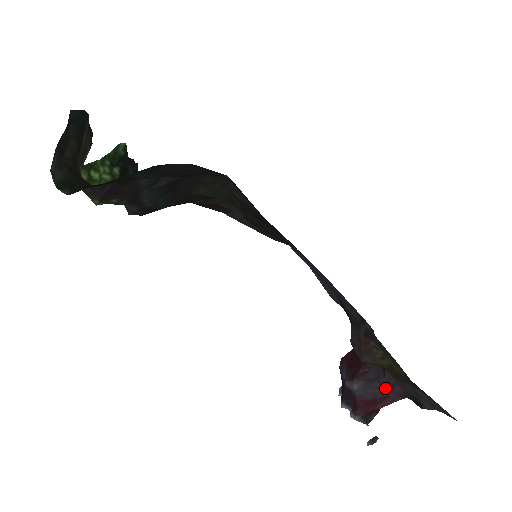
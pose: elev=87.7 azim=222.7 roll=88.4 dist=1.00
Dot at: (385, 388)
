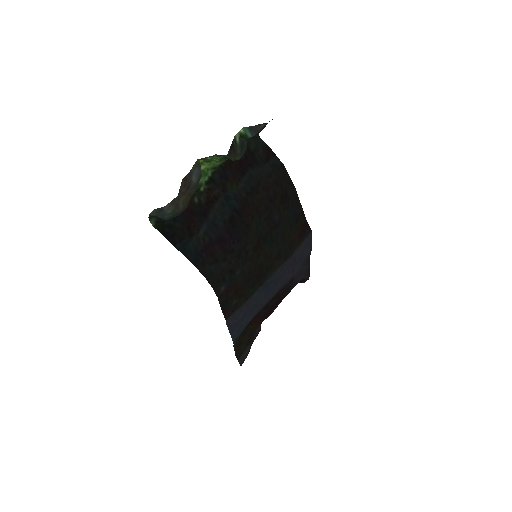
Dot at: occluded
